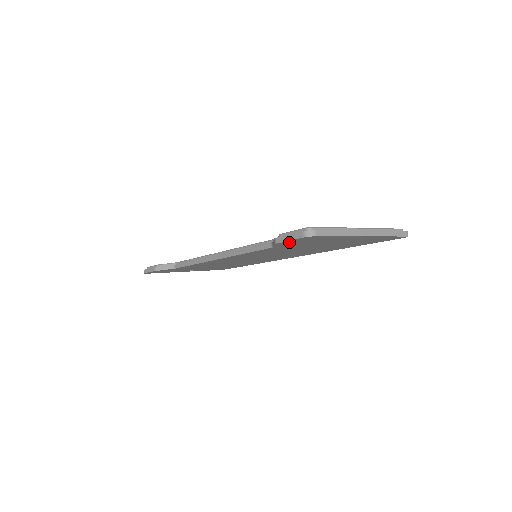
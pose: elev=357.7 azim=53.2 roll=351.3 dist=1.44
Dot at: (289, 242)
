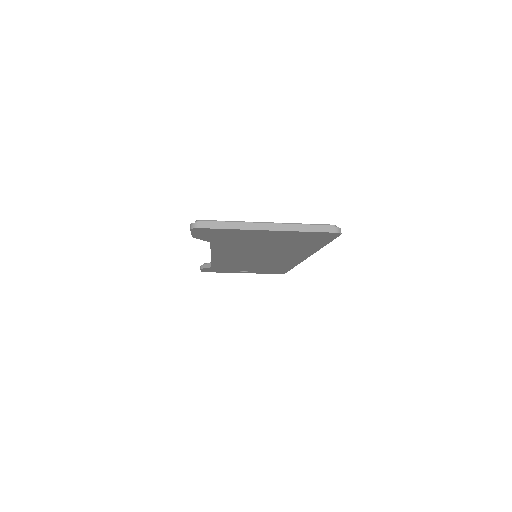
Dot at: (201, 236)
